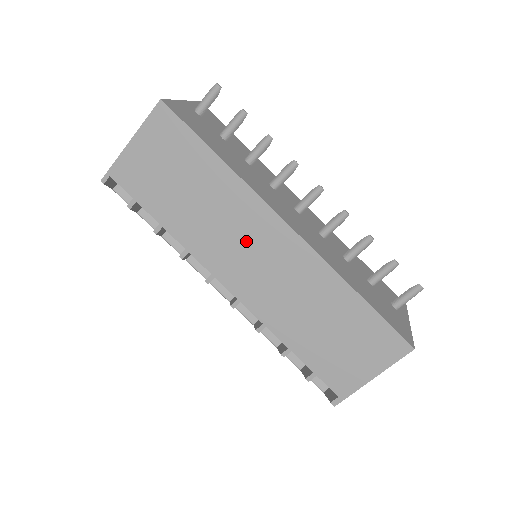
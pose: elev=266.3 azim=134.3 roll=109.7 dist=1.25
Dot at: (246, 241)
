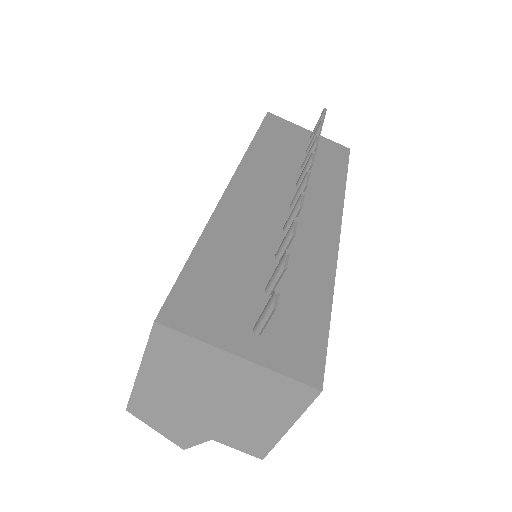
Dot at: occluded
